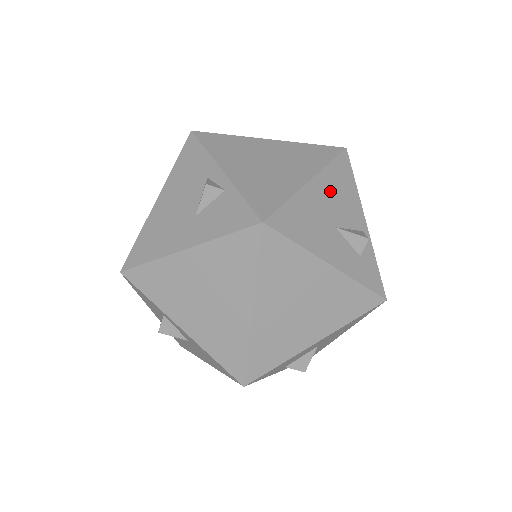
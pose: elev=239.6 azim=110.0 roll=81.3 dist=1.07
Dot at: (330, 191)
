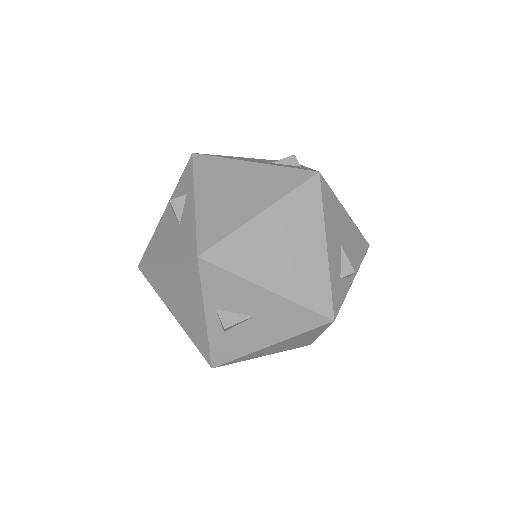
Dot at: (351, 234)
